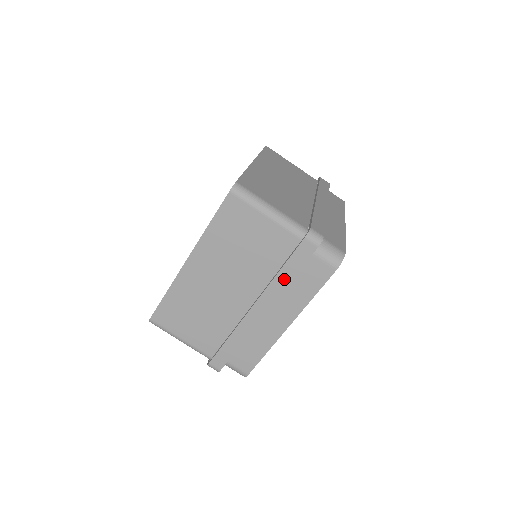
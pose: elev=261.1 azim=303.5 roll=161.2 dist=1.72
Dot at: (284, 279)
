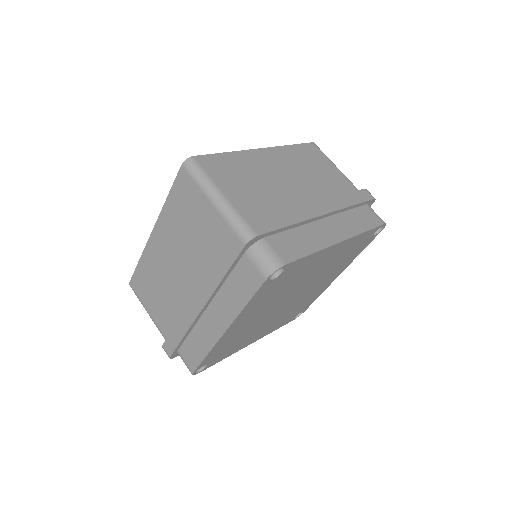
Dot at: (217, 275)
